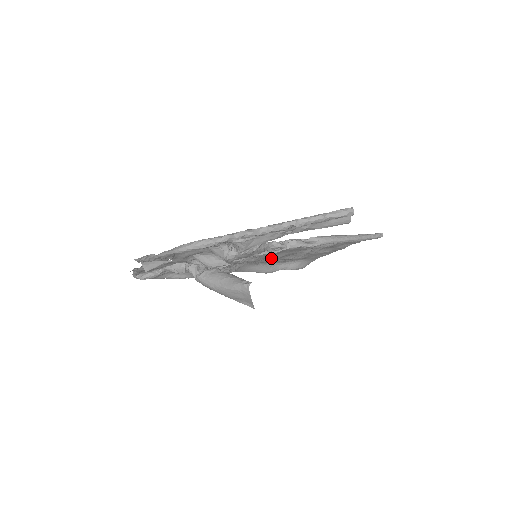
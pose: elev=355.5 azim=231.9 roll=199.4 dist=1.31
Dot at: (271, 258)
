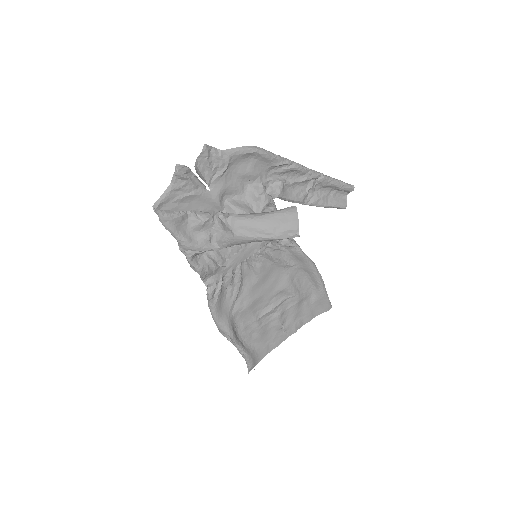
Dot at: (250, 295)
